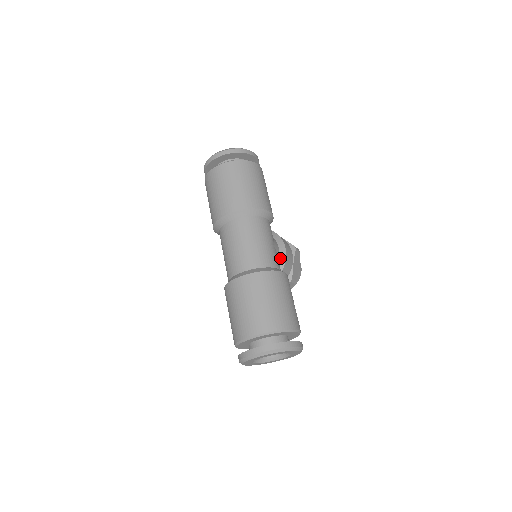
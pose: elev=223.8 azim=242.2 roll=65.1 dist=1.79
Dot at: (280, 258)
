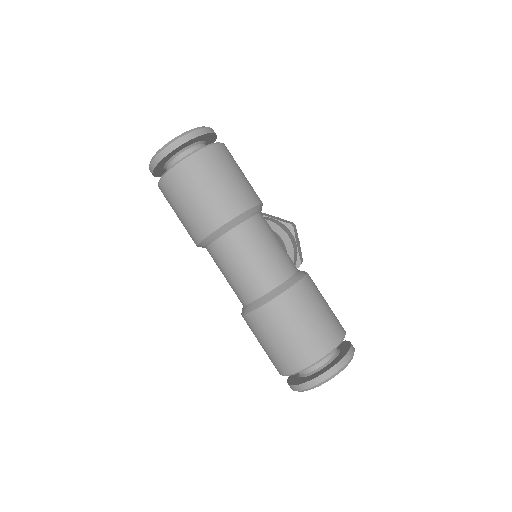
Dot at: (288, 251)
